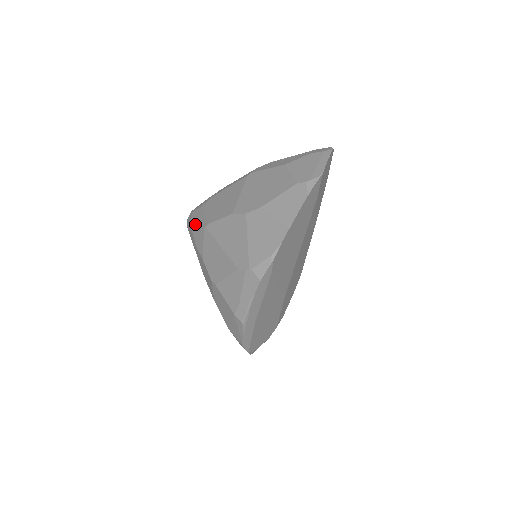
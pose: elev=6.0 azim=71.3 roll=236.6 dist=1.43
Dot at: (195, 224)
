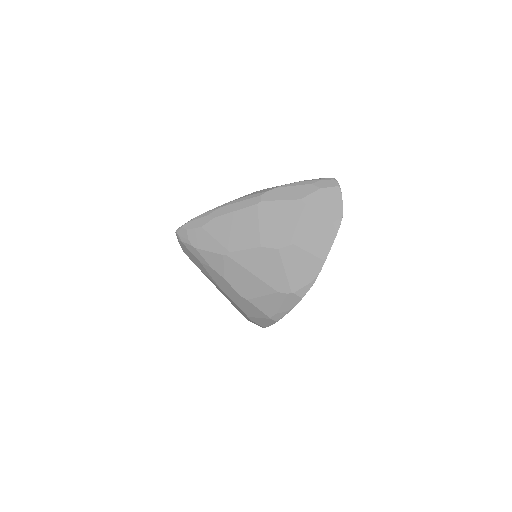
Dot at: (203, 247)
